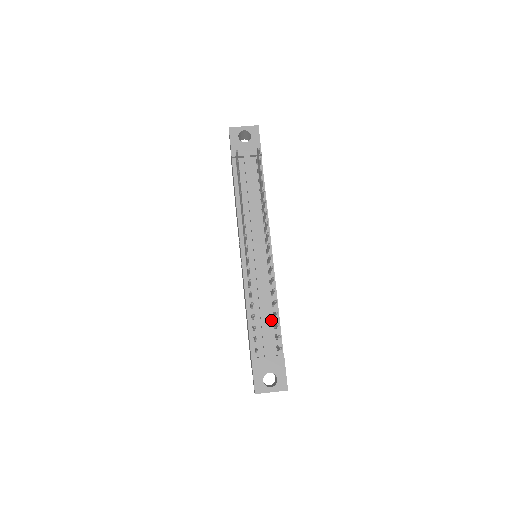
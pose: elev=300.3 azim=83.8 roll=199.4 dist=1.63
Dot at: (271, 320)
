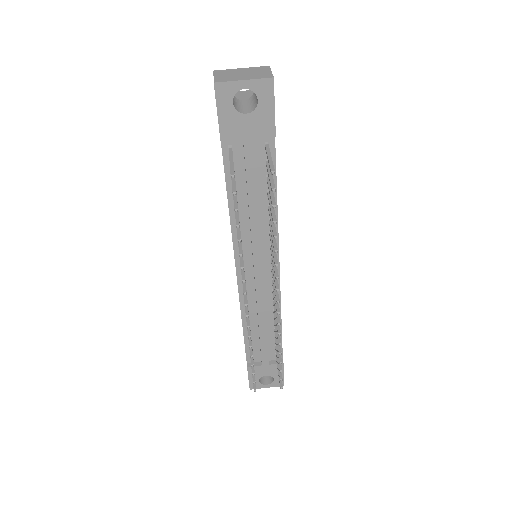
Dot at: (271, 334)
